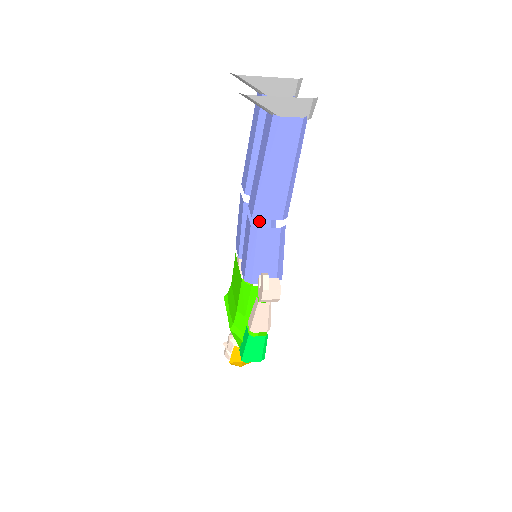
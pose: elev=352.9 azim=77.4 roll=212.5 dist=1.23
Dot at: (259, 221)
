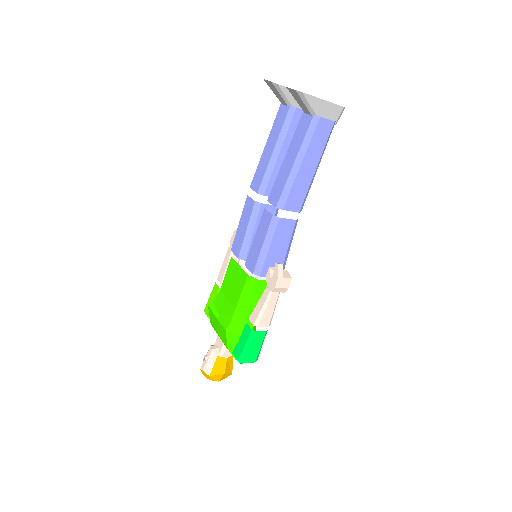
Dot at: occluded
